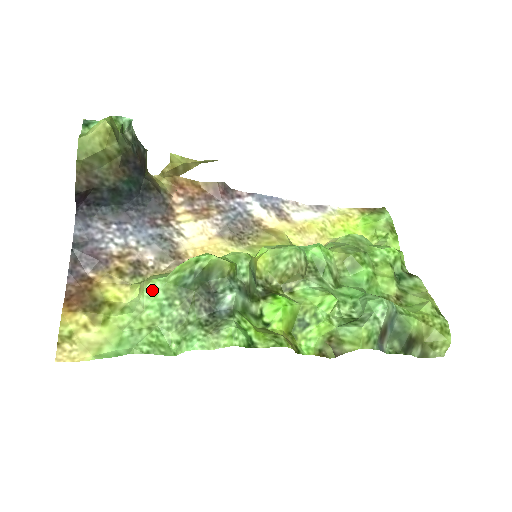
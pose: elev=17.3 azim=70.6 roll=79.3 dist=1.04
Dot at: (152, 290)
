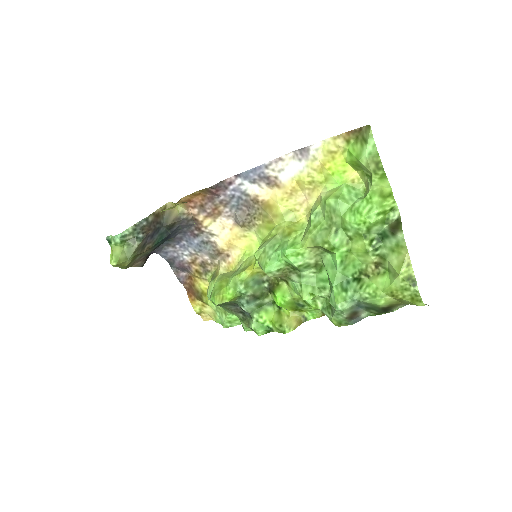
Dot at: occluded
